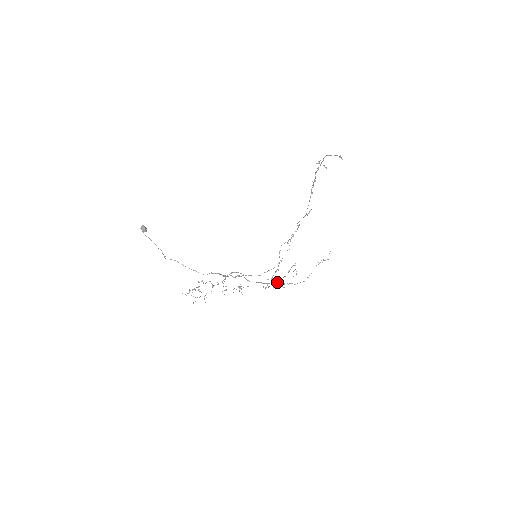
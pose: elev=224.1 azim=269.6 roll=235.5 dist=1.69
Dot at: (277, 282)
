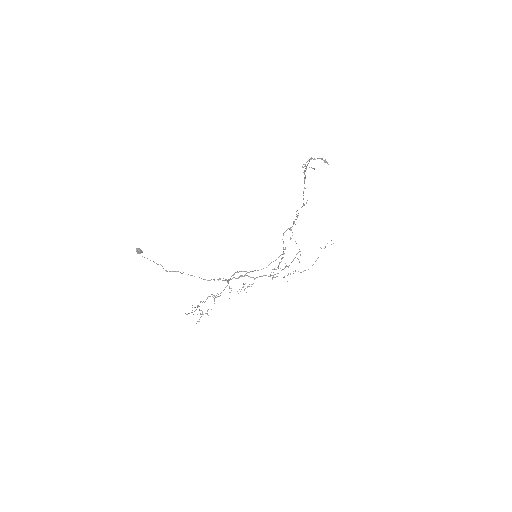
Dot at: (284, 268)
